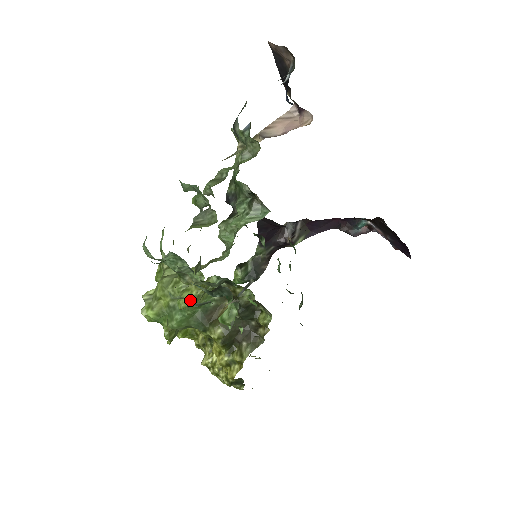
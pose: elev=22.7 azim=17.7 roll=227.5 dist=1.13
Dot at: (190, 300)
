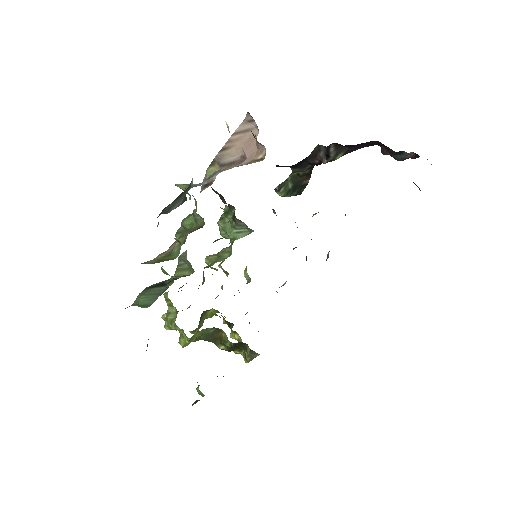
Dot at: occluded
